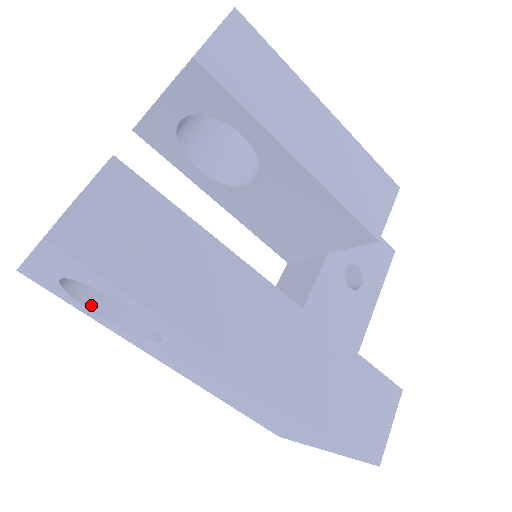
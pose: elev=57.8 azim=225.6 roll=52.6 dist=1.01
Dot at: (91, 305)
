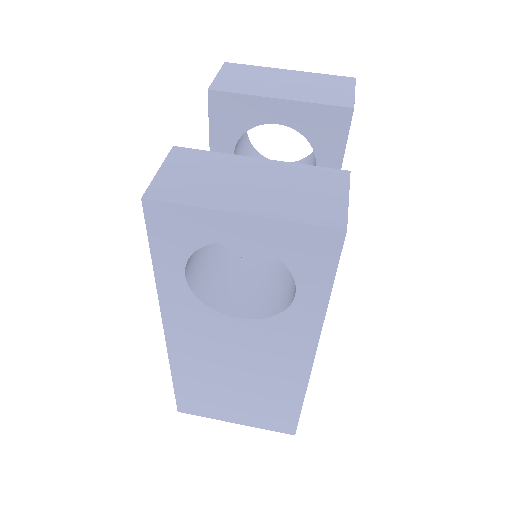
Dot at: (187, 264)
